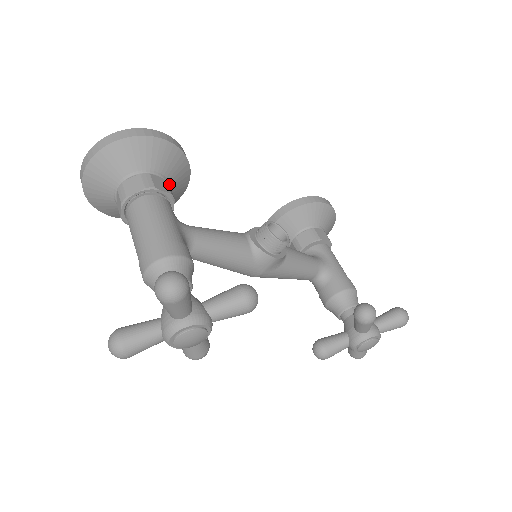
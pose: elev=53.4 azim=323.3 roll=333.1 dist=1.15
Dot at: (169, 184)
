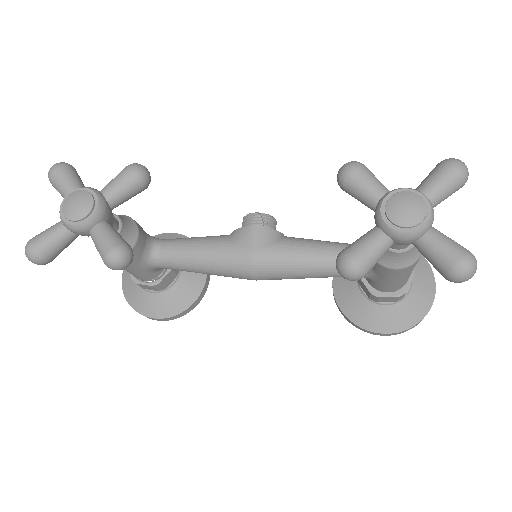
Dot at: occluded
